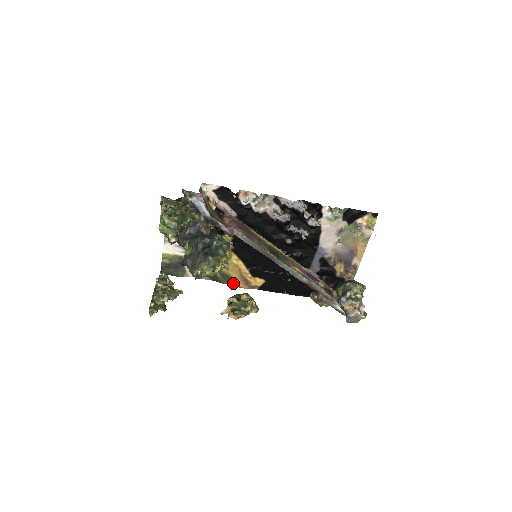
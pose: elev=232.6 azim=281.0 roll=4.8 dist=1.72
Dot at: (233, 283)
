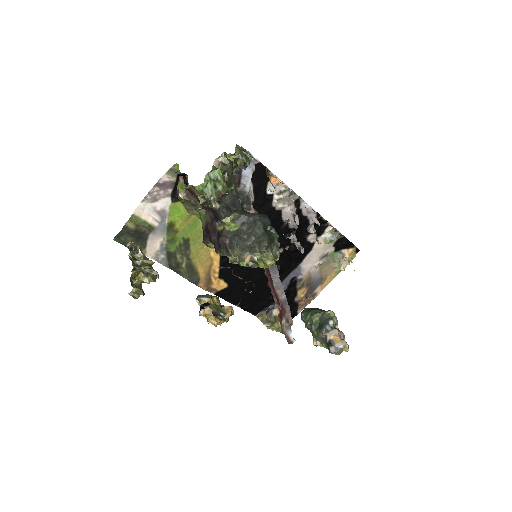
Dot at: (195, 279)
